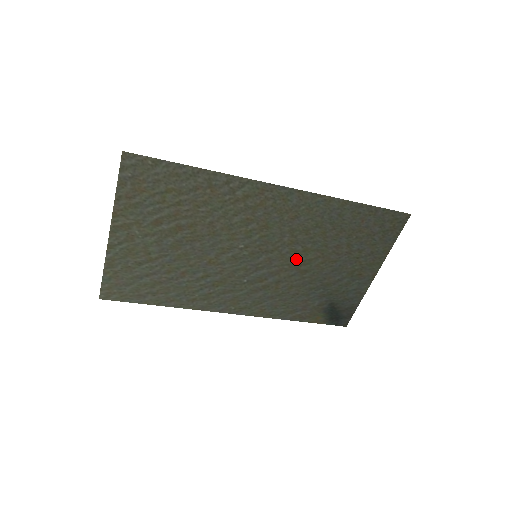
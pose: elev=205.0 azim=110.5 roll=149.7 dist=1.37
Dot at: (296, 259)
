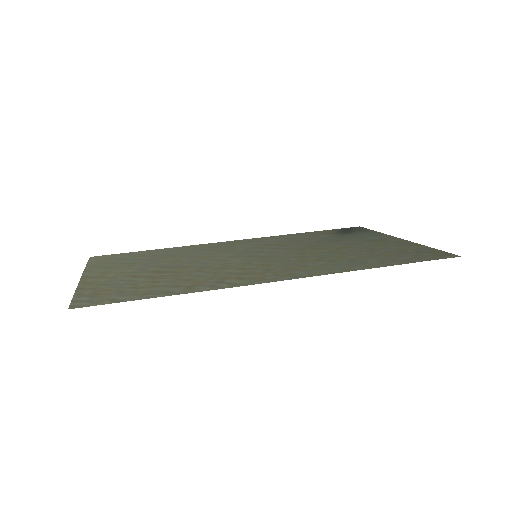
Dot at: (304, 251)
